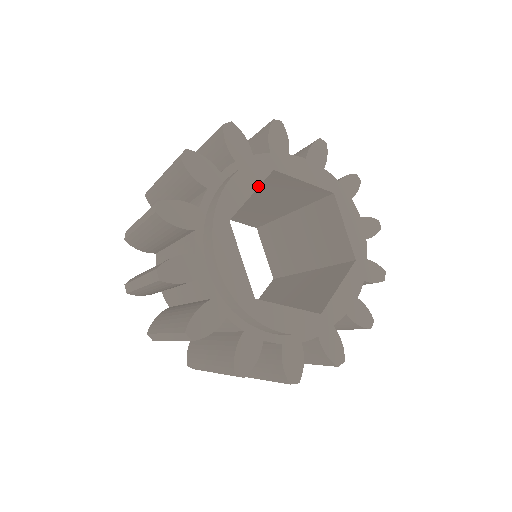
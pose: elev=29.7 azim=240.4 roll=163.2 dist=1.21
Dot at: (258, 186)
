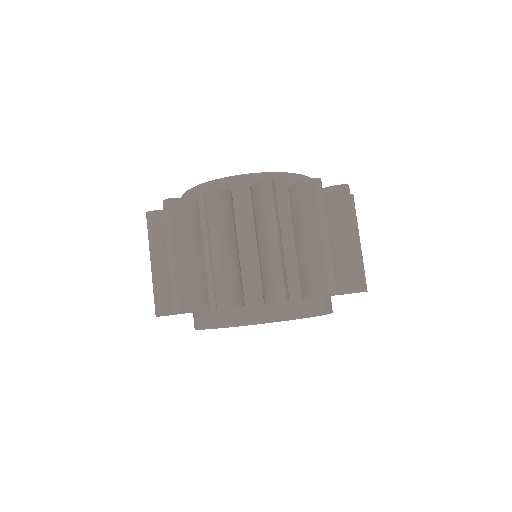
Dot at: occluded
